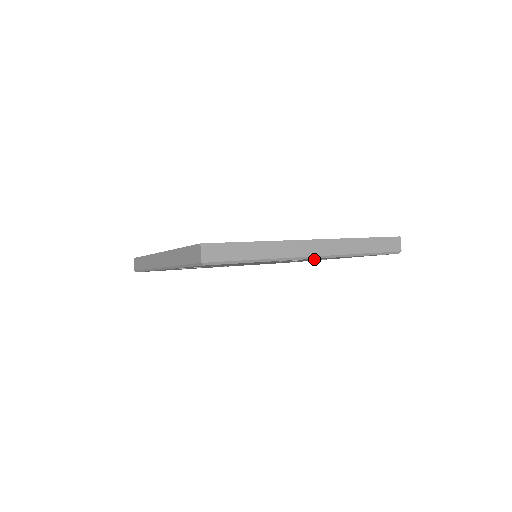
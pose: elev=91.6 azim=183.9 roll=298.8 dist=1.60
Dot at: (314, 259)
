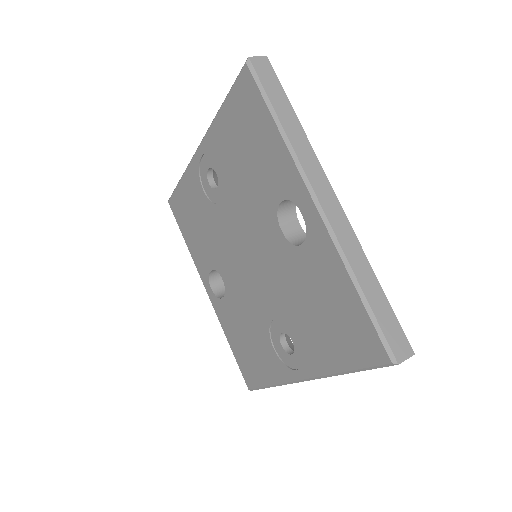
Dot at: (302, 273)
